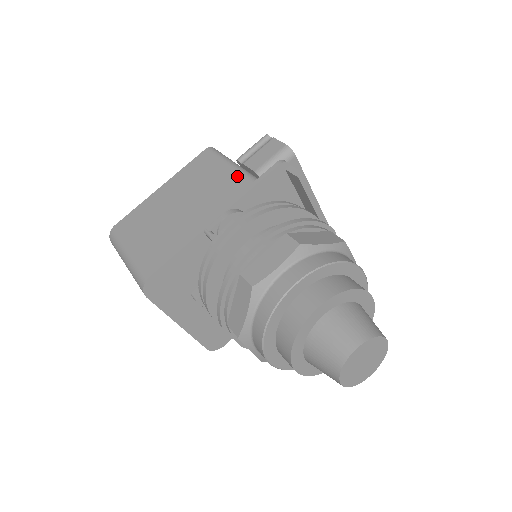
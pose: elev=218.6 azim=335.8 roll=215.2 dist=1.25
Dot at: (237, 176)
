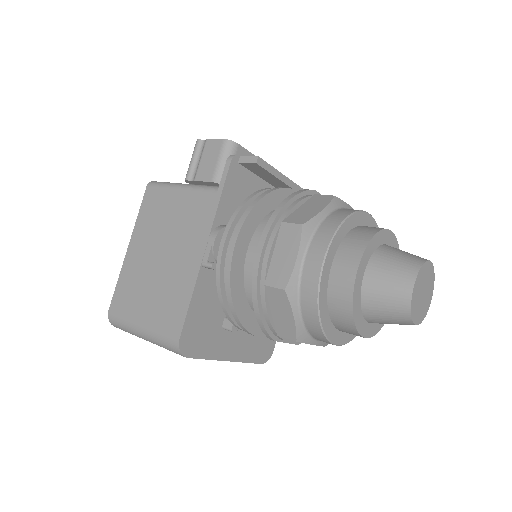
Dot at: (197, 196)
